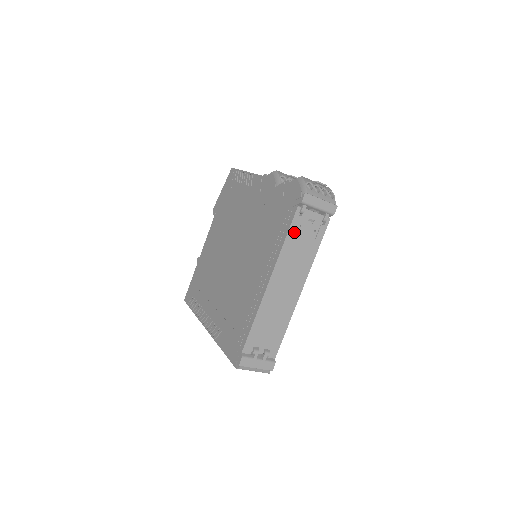
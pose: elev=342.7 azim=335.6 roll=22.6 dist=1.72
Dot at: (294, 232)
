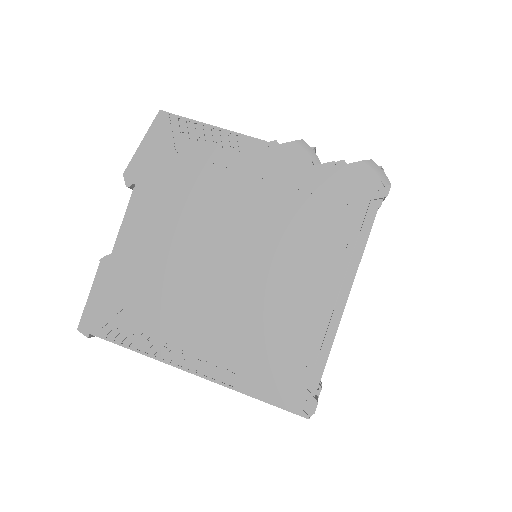
Dot at: occluded
